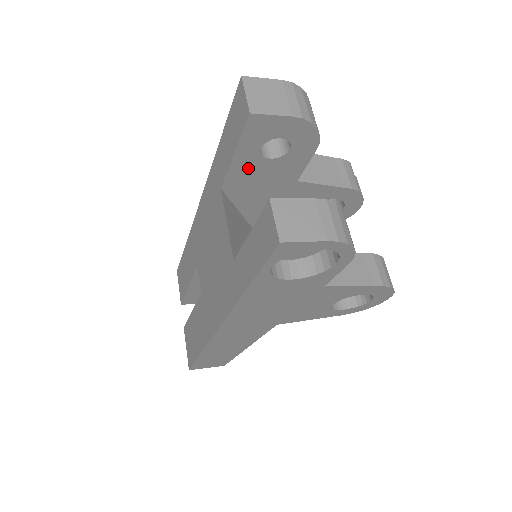
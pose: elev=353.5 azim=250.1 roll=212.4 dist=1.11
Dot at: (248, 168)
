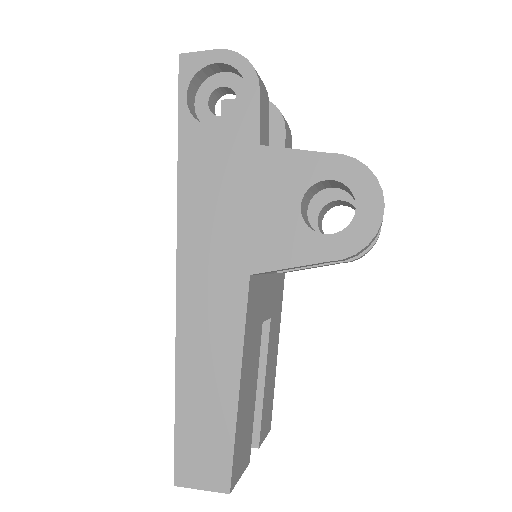
Dot at: occluded
